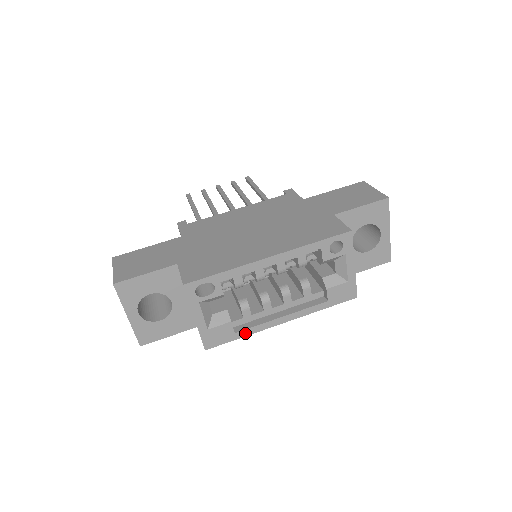
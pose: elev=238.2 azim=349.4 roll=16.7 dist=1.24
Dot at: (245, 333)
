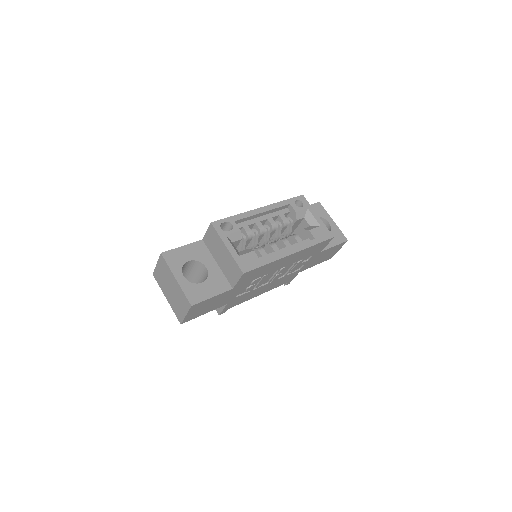
Dot at: (268, 261)
